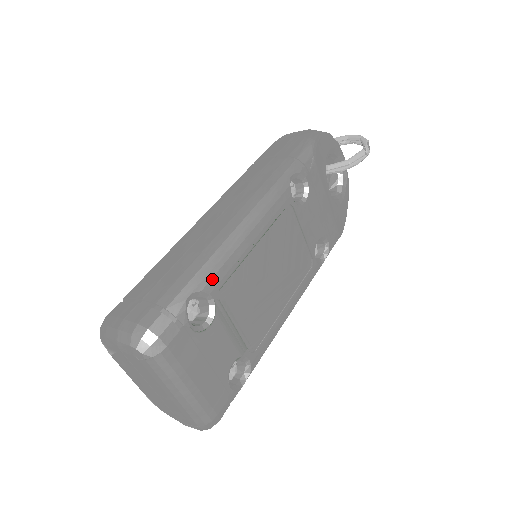
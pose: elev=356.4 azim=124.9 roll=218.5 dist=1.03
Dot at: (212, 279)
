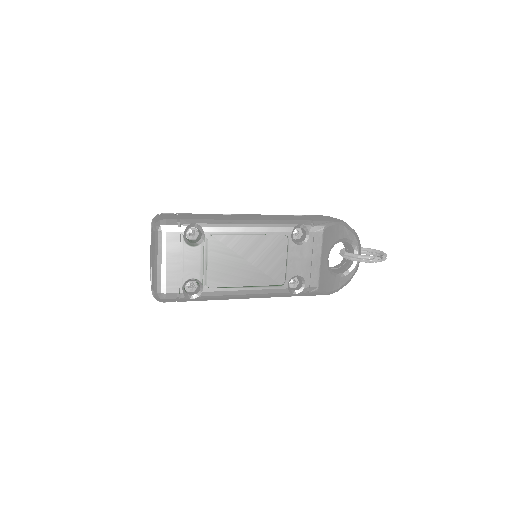
Dot at: (211, 227)
